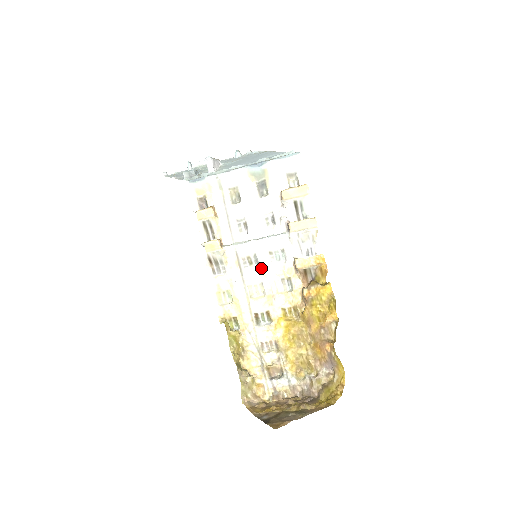
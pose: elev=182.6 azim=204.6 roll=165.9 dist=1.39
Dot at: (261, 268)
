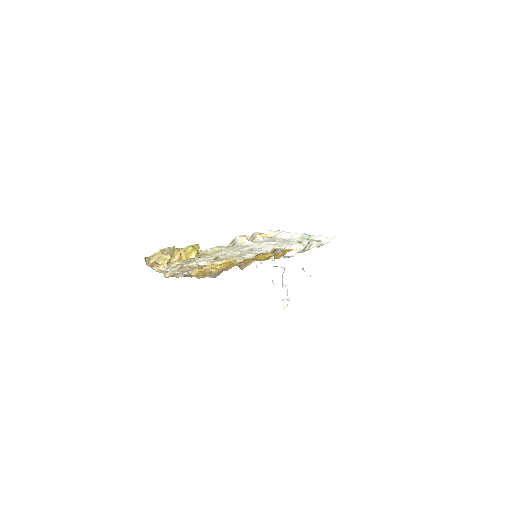
Dot at: (252, 251)
